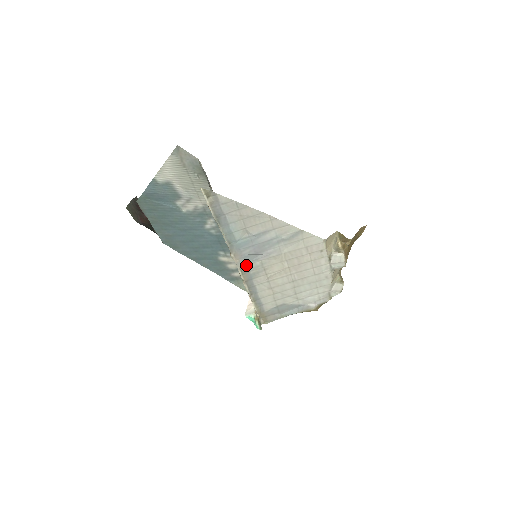
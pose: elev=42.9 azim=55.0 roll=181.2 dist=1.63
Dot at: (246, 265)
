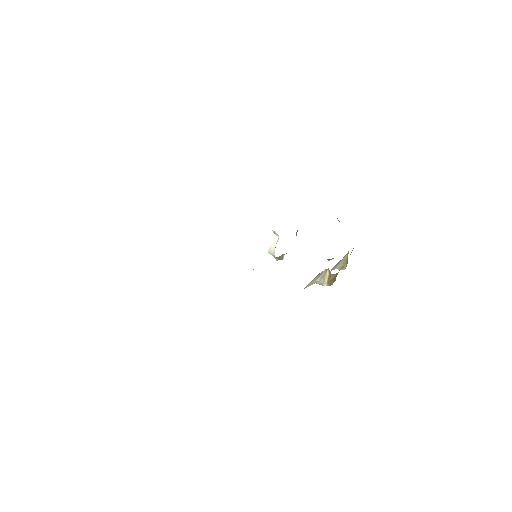
Dot at: occluded
